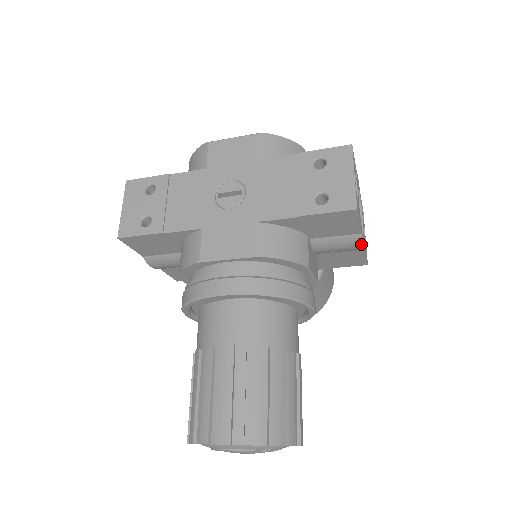
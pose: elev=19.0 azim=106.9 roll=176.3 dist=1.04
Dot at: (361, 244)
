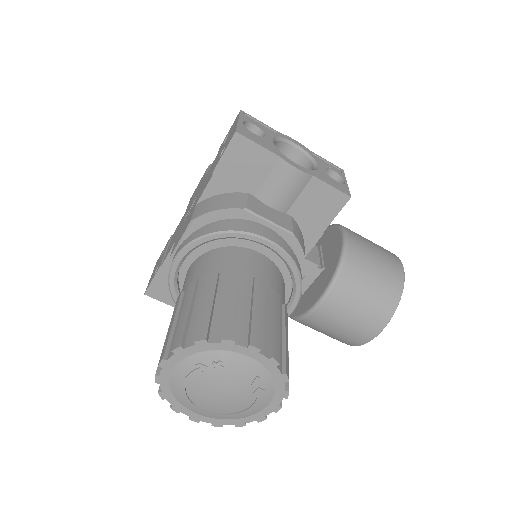
Dot at: (292, 168)
